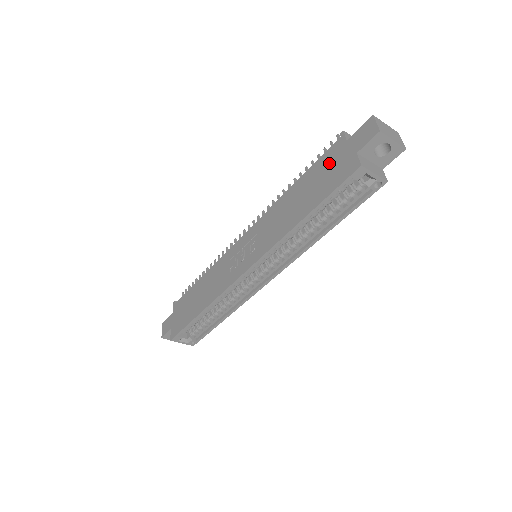
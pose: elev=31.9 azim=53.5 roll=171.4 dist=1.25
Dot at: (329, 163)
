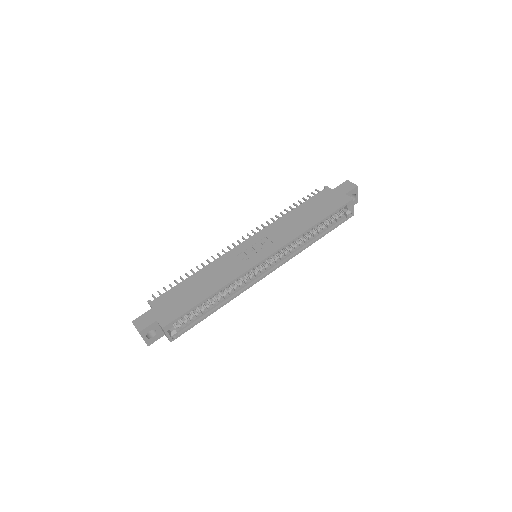
Dot at: (324, 198)
